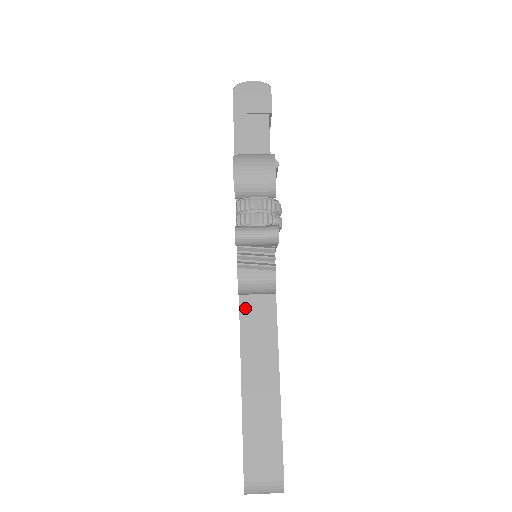
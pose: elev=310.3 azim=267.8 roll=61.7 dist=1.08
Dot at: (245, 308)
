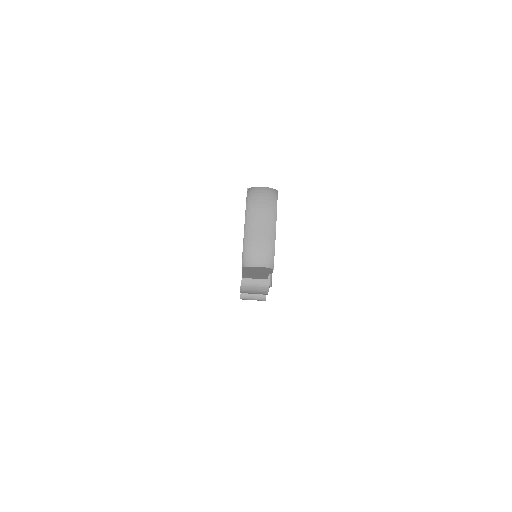
Dot at: occluded
